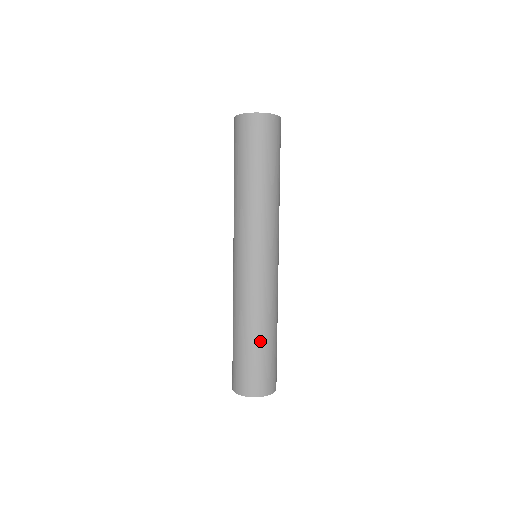
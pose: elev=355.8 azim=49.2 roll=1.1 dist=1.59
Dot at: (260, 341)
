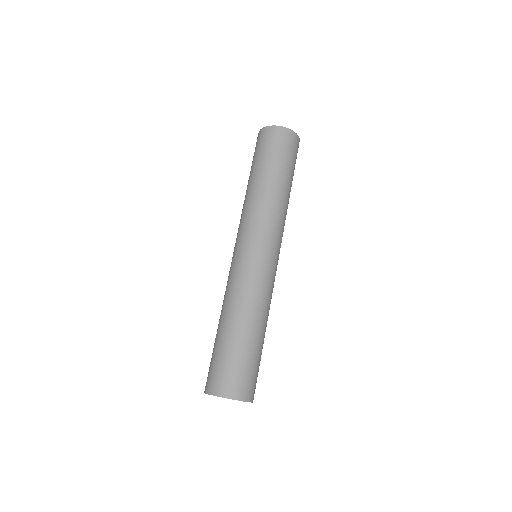
Dot at: (243, 335)
